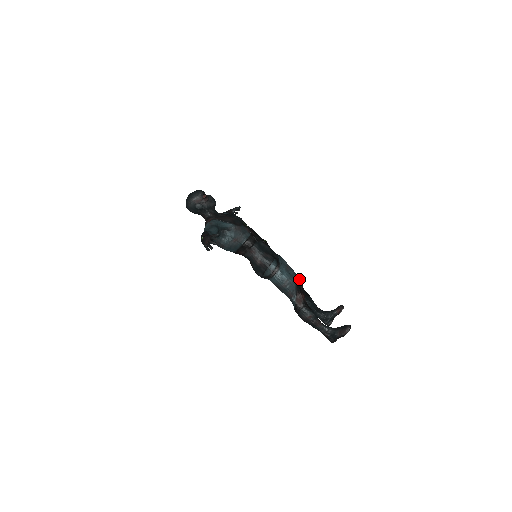
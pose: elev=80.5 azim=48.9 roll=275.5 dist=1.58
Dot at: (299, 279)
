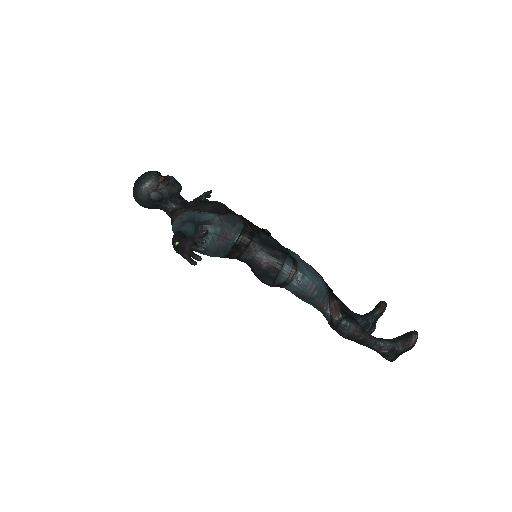
Dot at: (321, 277)
